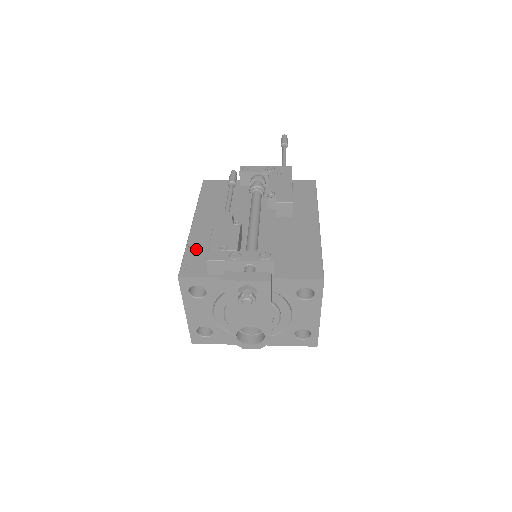
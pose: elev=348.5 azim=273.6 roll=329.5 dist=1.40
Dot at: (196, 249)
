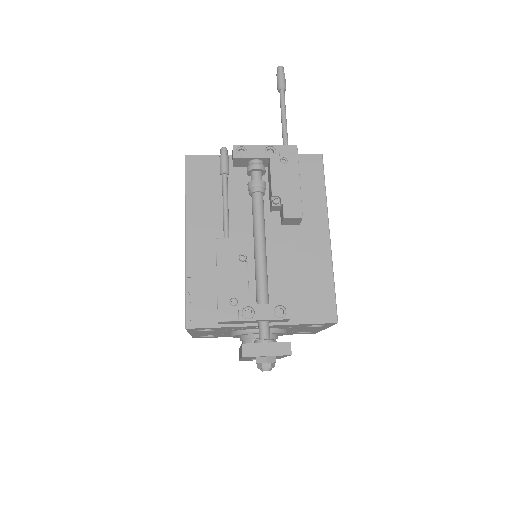
Dot at: (198, 284)
